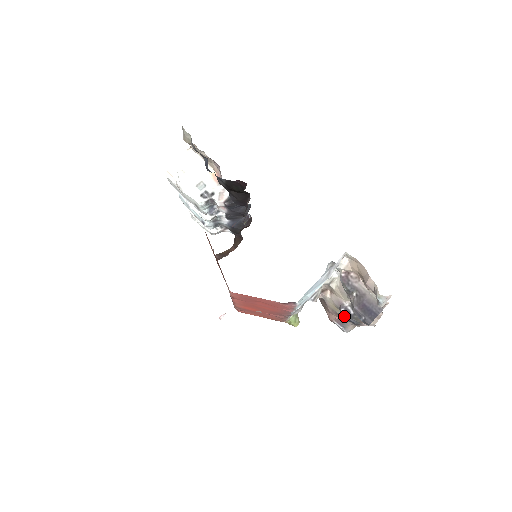
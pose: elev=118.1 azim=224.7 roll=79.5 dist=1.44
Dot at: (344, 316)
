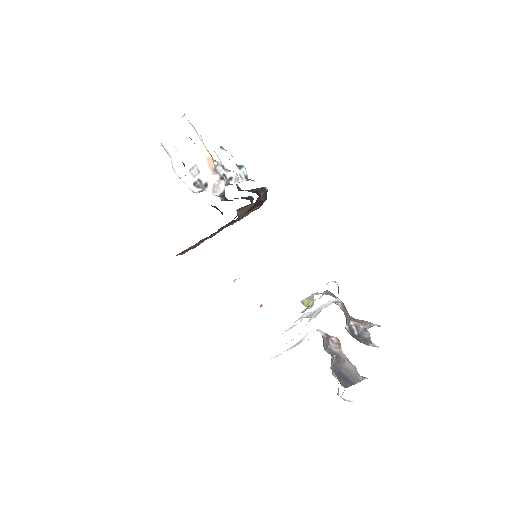
Dot at: (348, 332)
